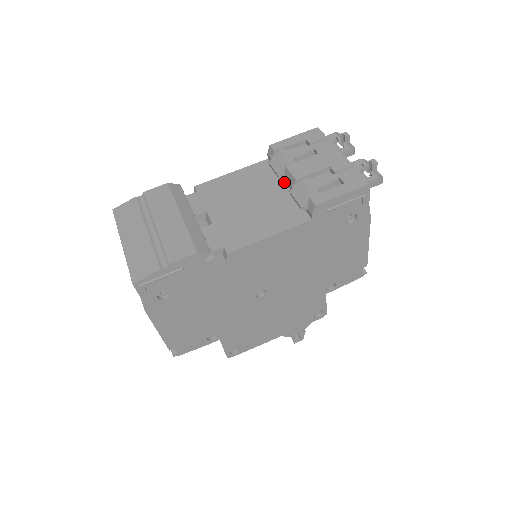
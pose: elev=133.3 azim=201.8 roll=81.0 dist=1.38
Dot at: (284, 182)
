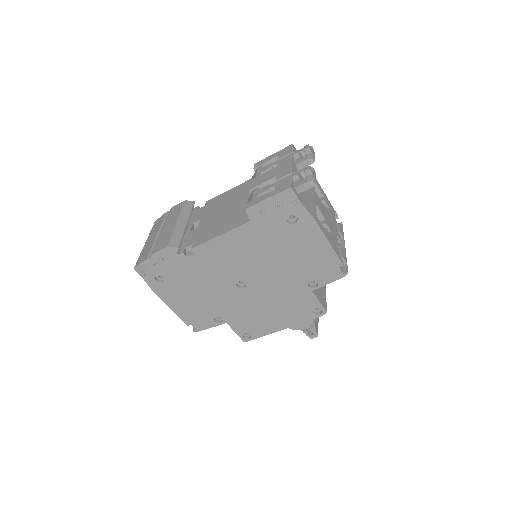
Dot at: occluded
